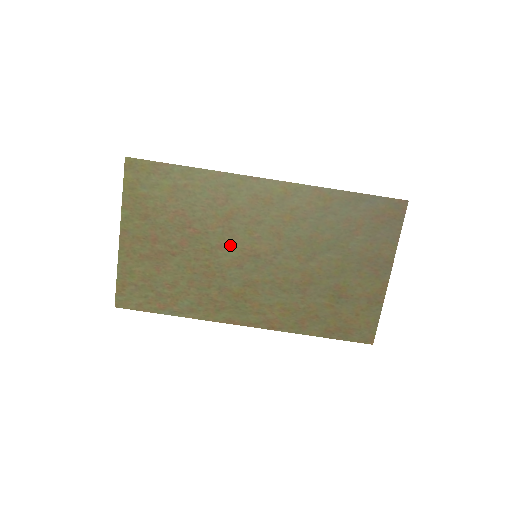
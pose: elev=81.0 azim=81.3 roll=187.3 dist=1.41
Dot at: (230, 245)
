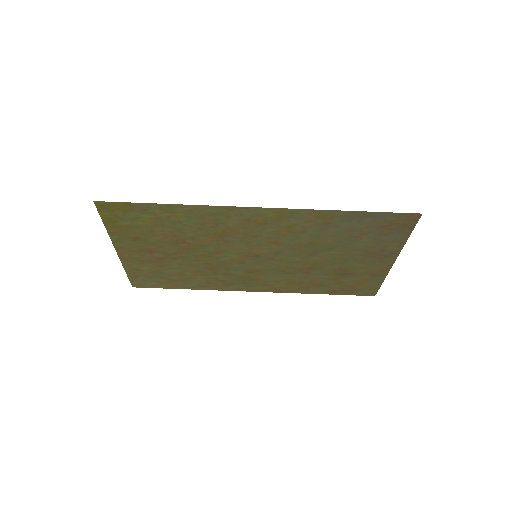
Dot at: (228, 251)
